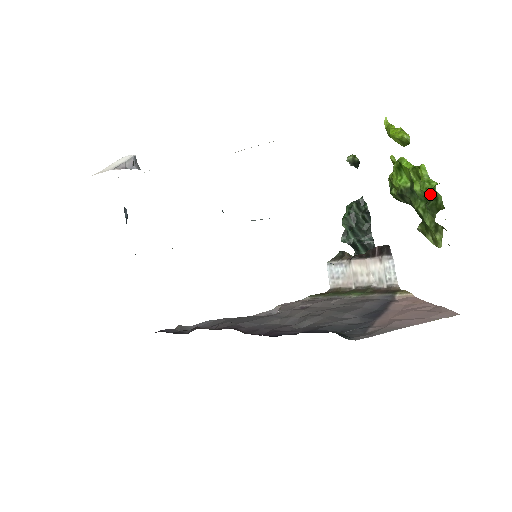
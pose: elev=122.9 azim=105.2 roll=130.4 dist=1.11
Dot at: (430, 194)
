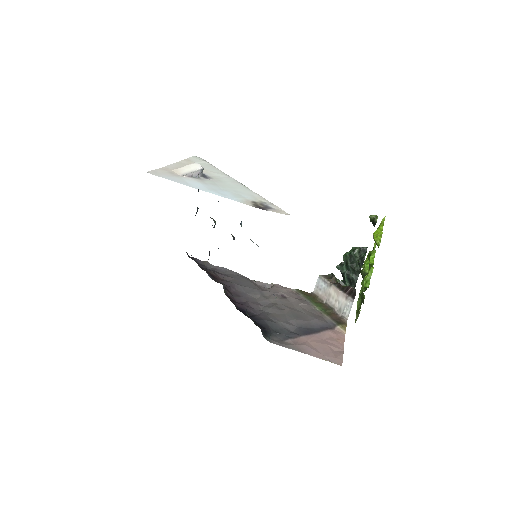
Dot at: (362, 290)
